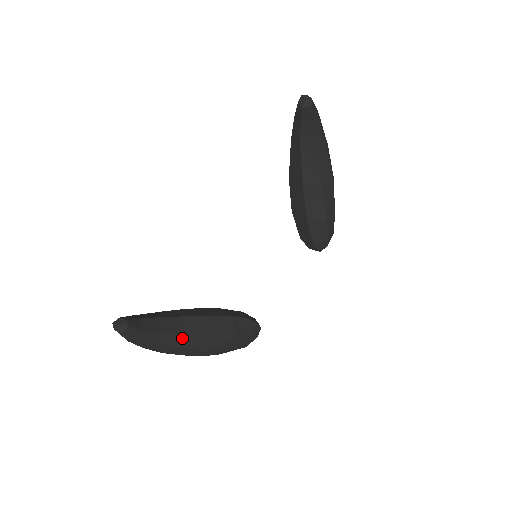
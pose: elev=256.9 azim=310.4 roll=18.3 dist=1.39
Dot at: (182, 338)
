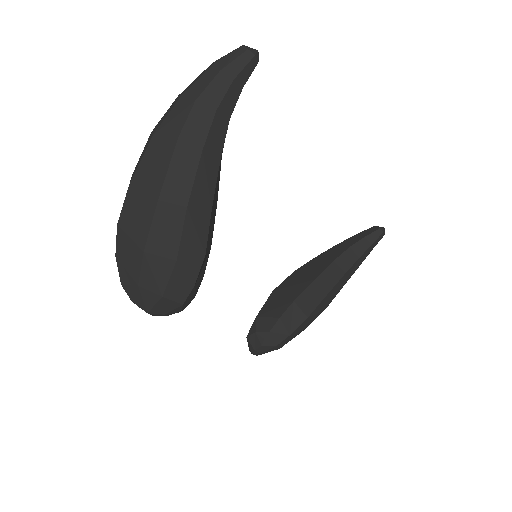
Dot at: (214, 159)
